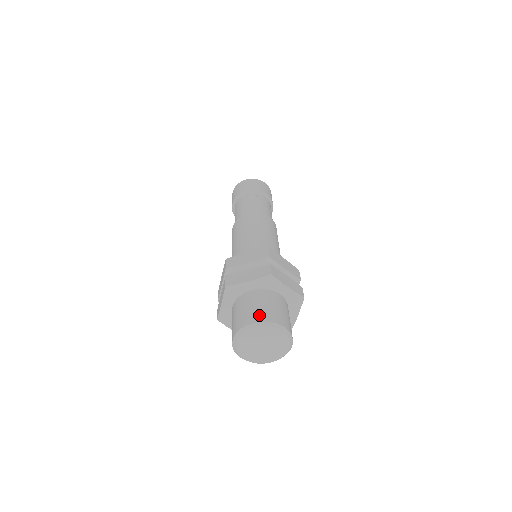
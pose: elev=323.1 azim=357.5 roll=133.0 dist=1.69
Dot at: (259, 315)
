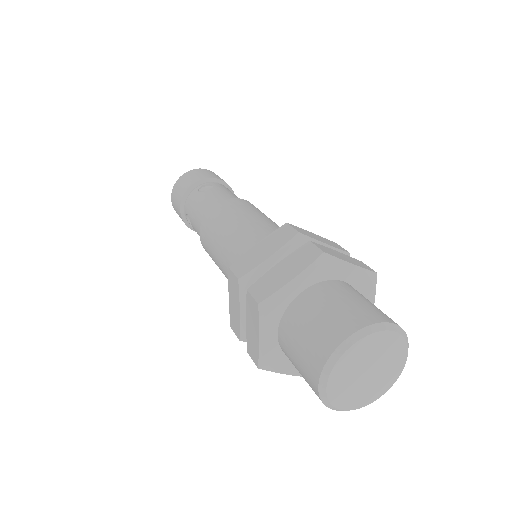
Dot at: (346, 322)
